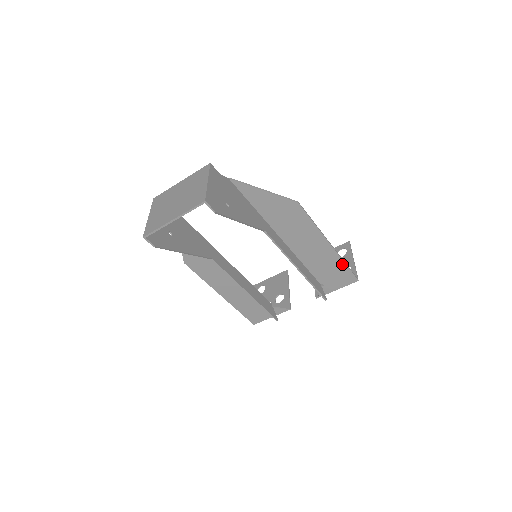
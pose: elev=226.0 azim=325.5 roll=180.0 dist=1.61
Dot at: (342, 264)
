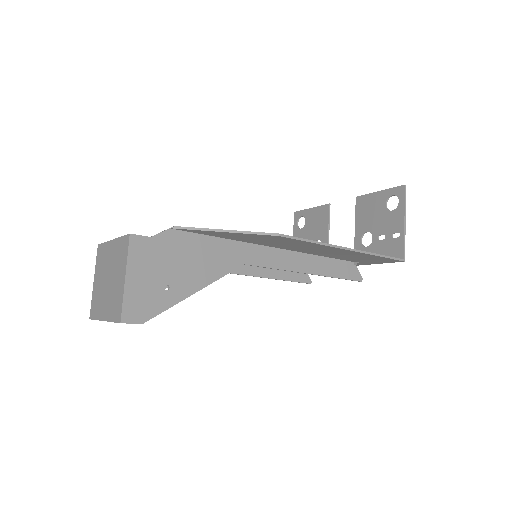
Dot at: (374, 256)
